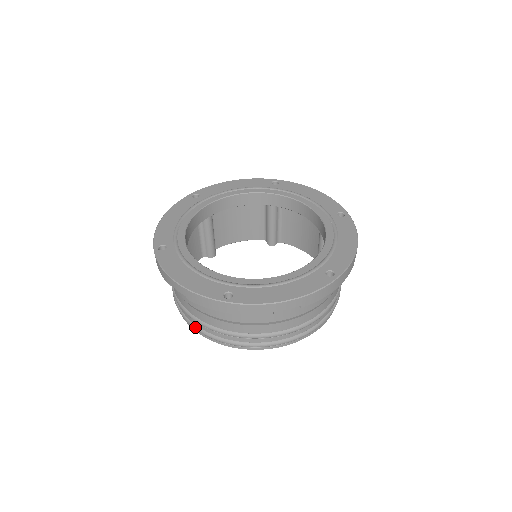
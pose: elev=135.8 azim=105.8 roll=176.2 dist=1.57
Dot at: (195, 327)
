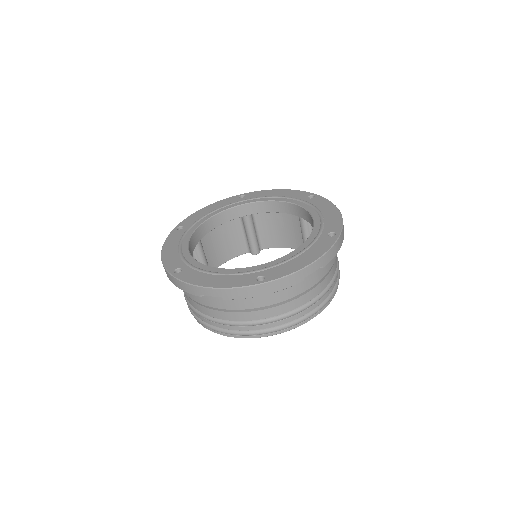
Dot at: occluded
